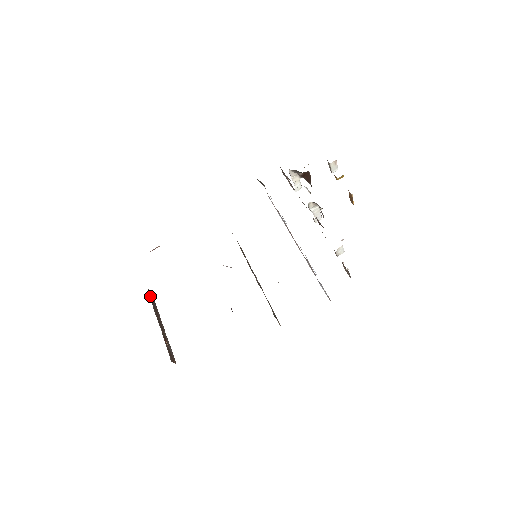
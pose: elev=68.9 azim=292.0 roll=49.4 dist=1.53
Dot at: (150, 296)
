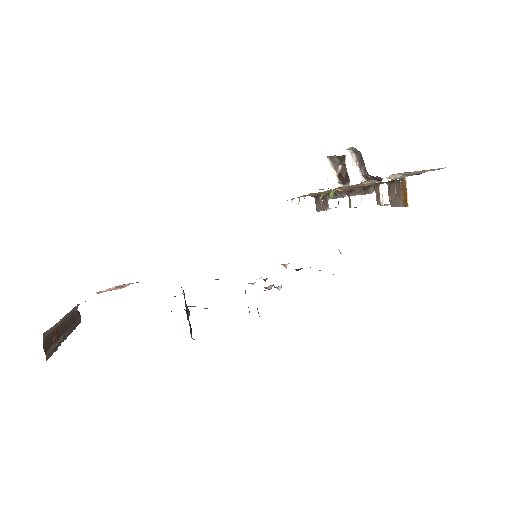
Dot at: (76, 312)
